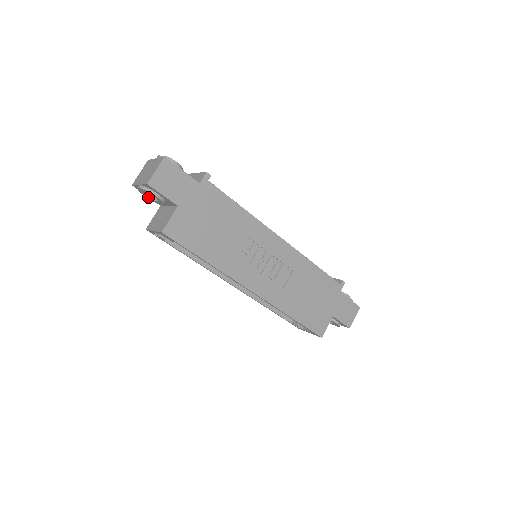
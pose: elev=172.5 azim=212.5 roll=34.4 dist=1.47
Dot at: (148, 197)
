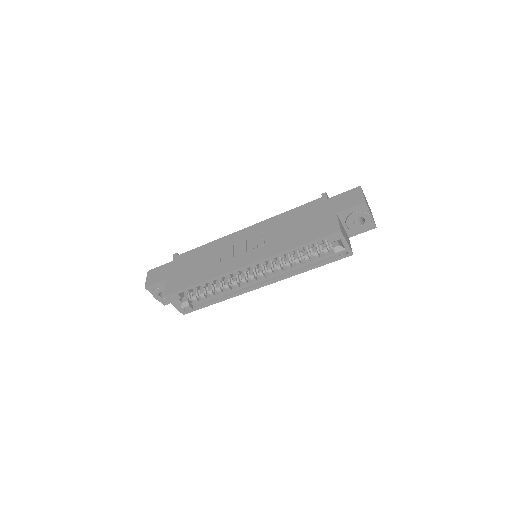
Dot at: occluded
